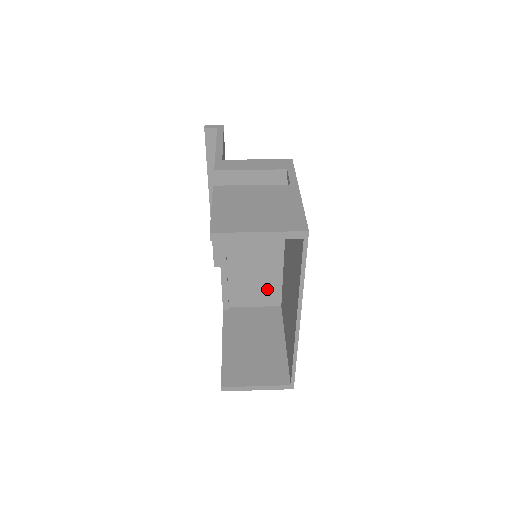
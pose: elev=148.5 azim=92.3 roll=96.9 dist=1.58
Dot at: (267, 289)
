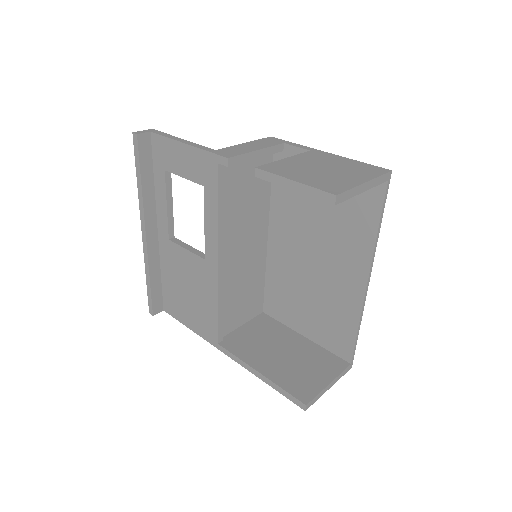
Dot at: (253, 297)
